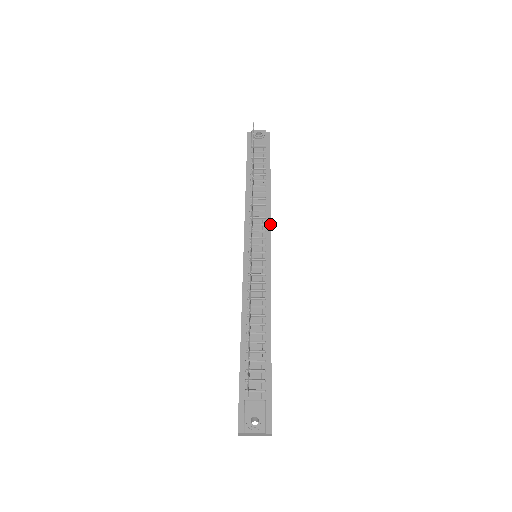
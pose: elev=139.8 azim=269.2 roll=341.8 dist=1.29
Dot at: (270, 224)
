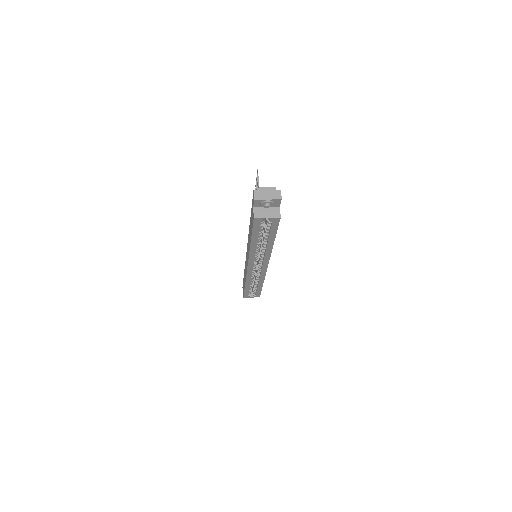
Dot at: occluded
